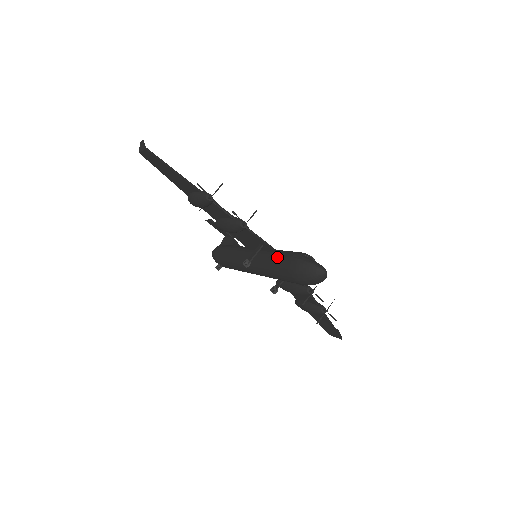
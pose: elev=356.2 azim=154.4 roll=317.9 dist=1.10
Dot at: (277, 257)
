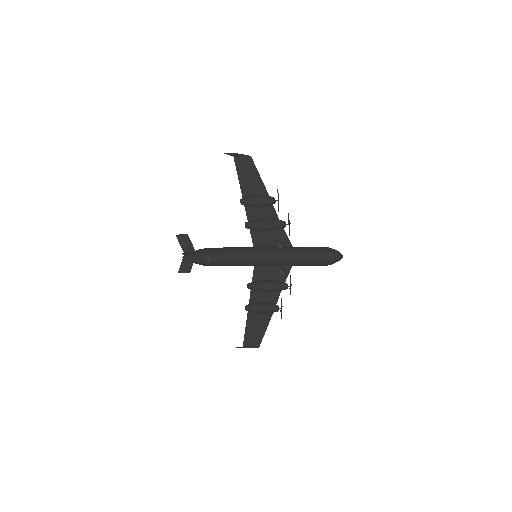
Dot at: (305, 247)
